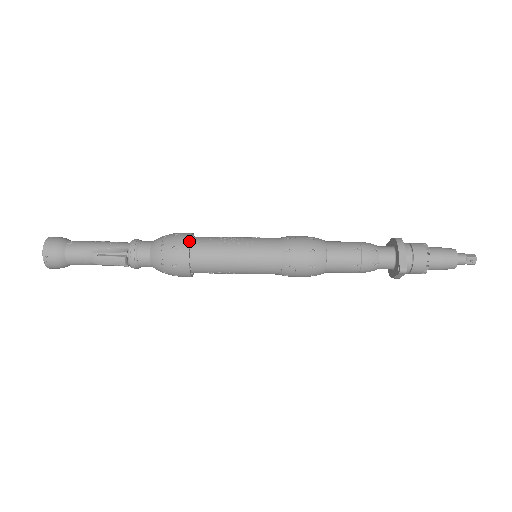
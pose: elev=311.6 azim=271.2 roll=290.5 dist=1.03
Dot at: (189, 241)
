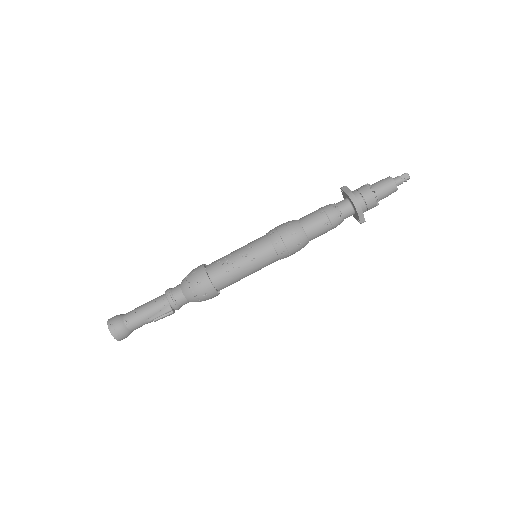
Dot at: (212, 285)
